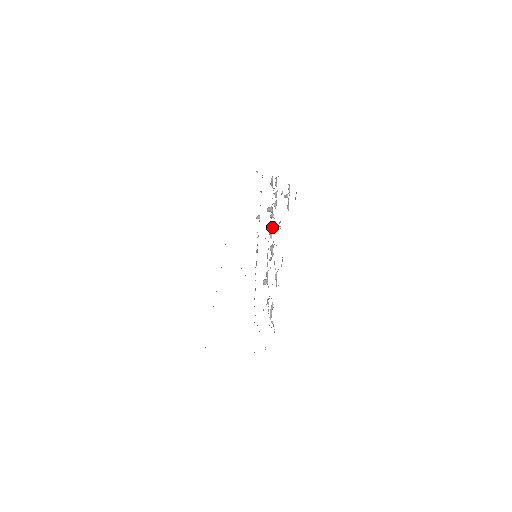
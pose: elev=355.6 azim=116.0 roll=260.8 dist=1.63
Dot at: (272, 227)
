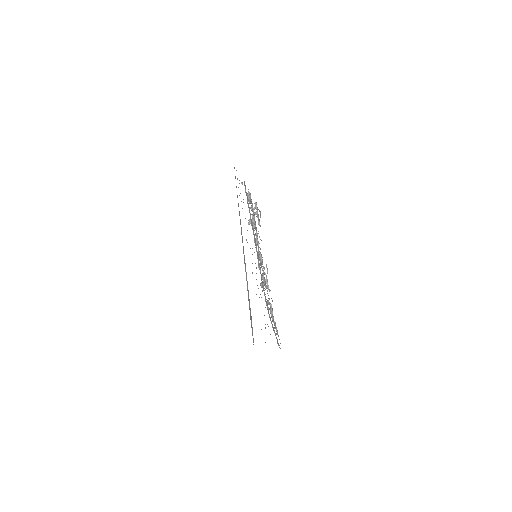
Dot at: (257, 235)
